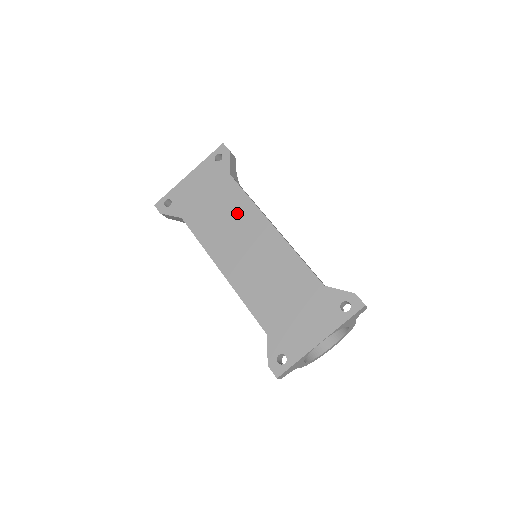
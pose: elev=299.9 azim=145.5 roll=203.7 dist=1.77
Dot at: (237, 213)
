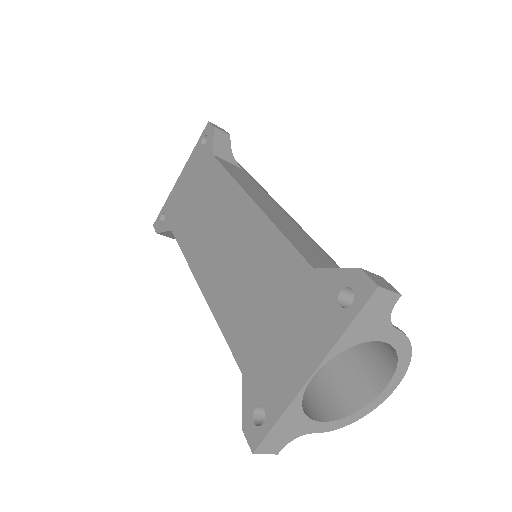
Dot at: (217, 200)
